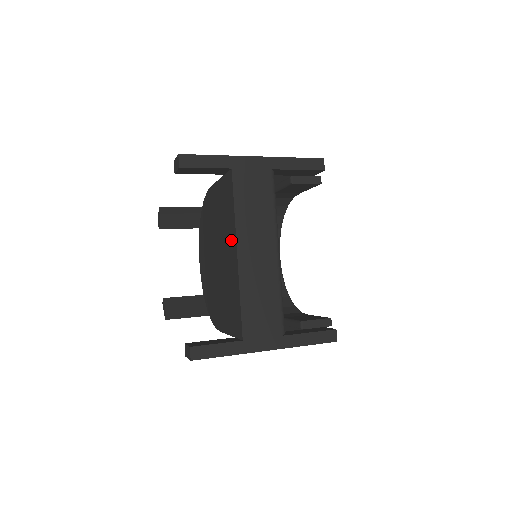
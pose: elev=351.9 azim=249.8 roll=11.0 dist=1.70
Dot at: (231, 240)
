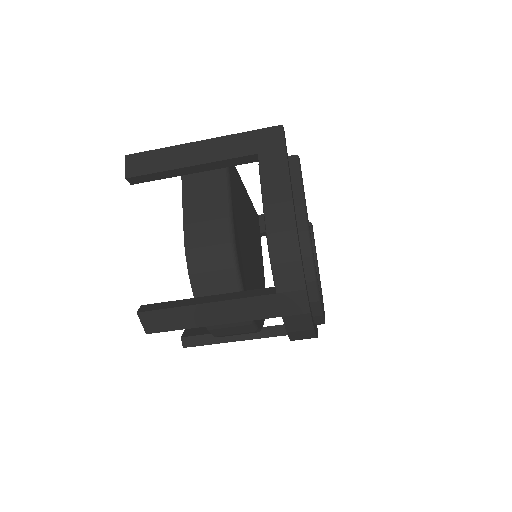
Dot at: occluded
